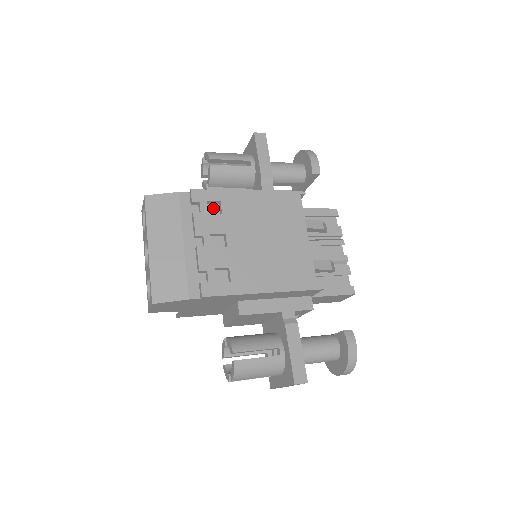
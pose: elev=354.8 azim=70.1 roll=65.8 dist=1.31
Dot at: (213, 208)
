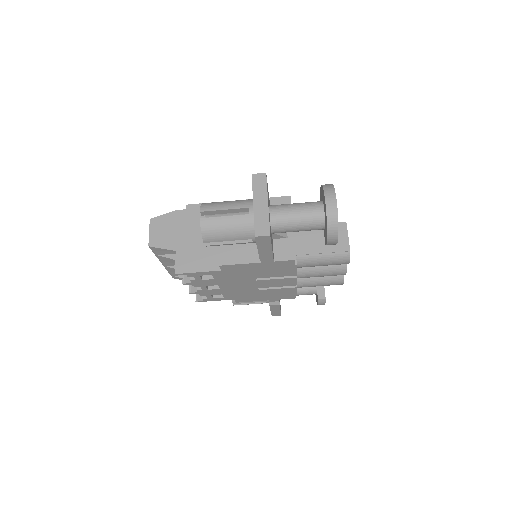
Dot at: occluded
